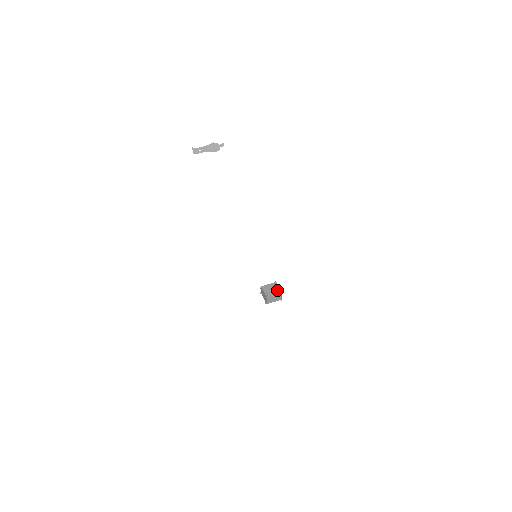
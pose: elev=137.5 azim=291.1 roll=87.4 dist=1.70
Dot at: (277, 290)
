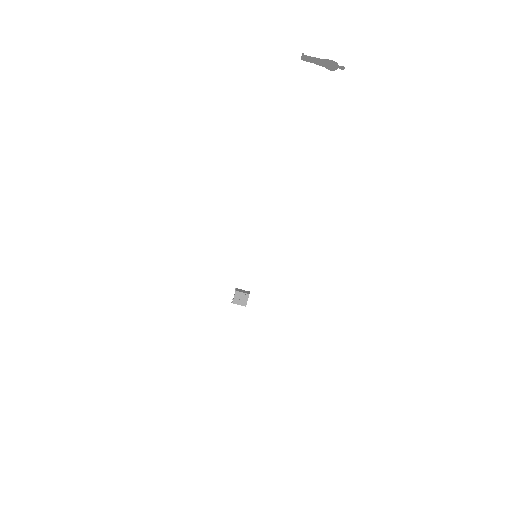
Dot at: (244, 302)
